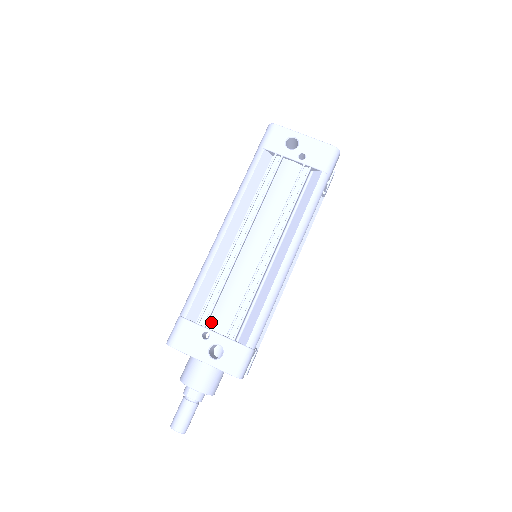
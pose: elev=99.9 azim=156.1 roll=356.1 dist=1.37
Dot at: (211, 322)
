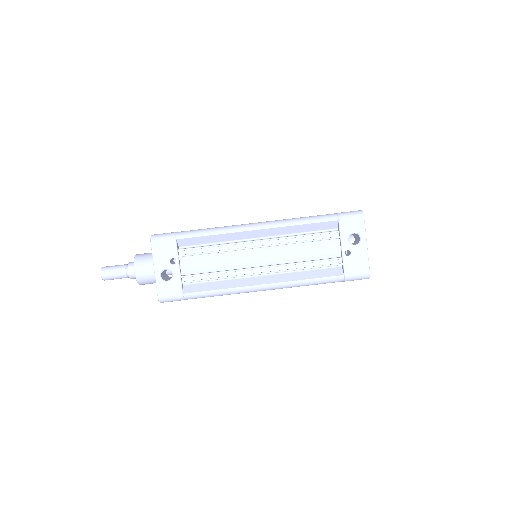
Dot at: (185, 259)
